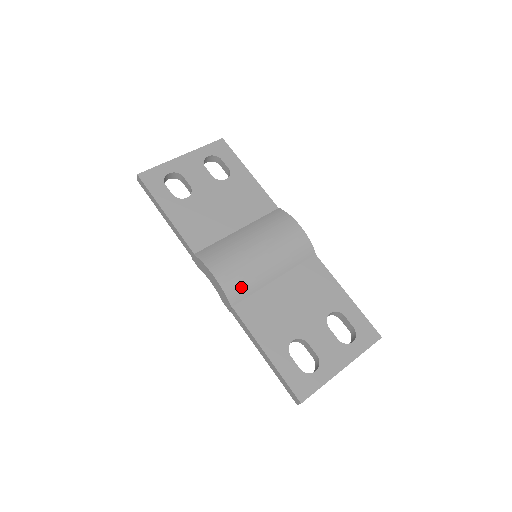
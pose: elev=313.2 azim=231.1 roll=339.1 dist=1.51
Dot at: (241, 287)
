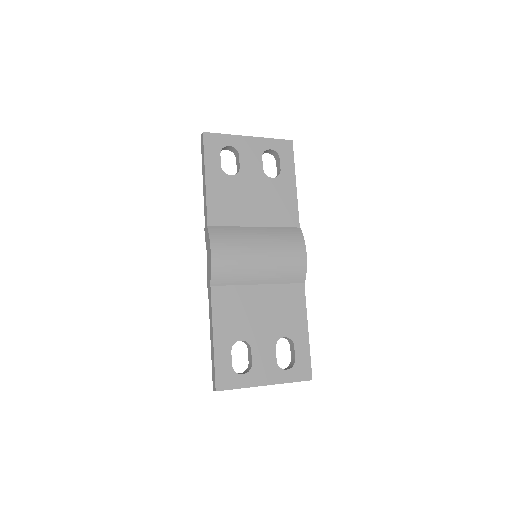
Dot at: (227, 275)
